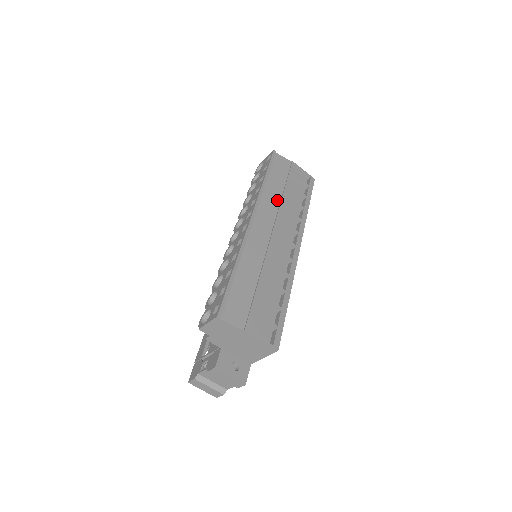
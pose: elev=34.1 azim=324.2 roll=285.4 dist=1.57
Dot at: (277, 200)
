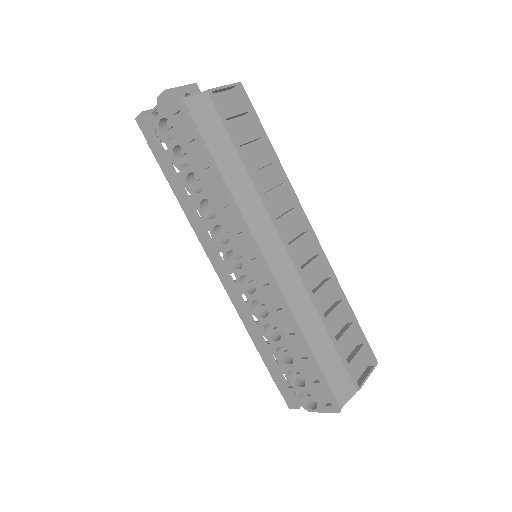
Dot at: (254, 194)
